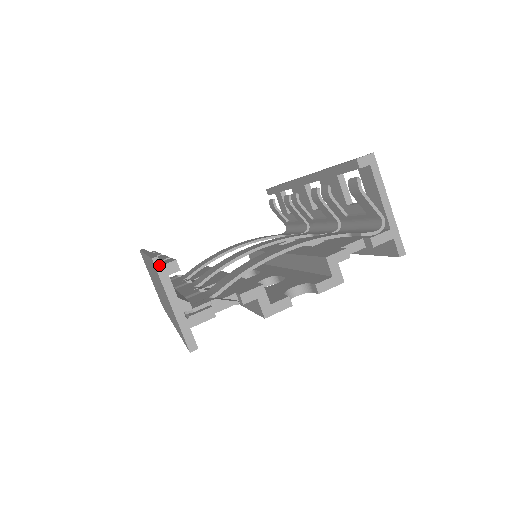
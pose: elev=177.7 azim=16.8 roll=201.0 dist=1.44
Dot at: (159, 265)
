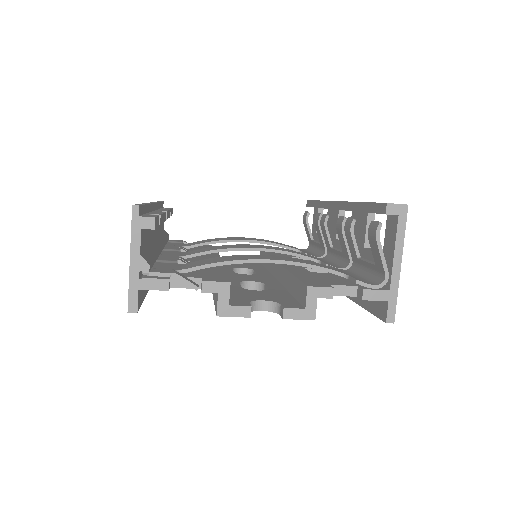
Dot at: (136, 215)
